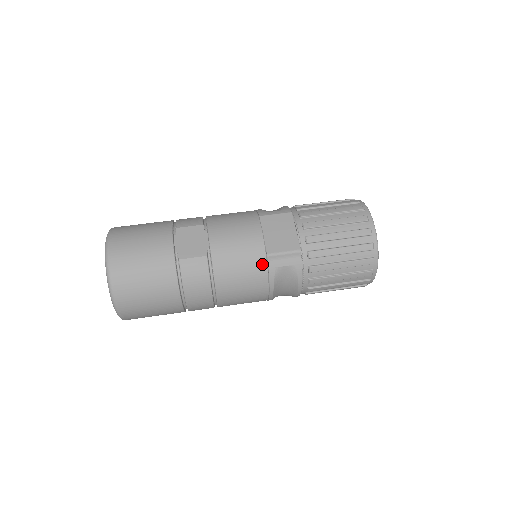
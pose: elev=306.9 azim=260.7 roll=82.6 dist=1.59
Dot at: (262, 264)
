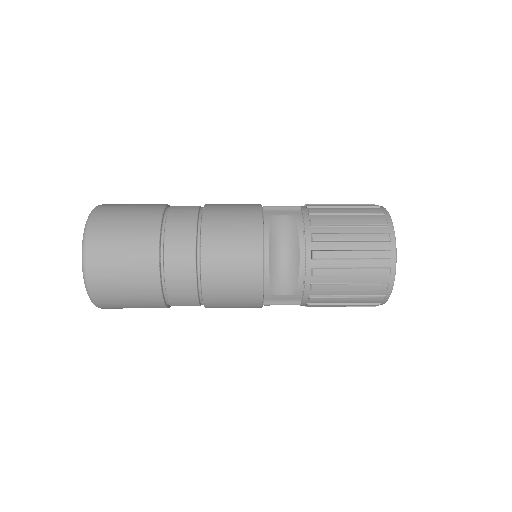
Dot at: (257, 213)
